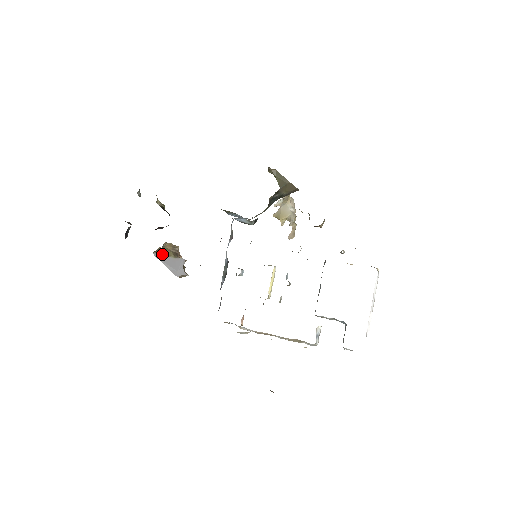
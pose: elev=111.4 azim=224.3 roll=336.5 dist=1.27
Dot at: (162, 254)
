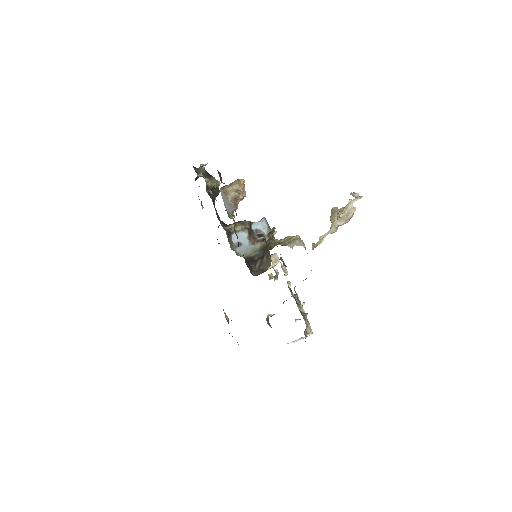
Dot at: (224, 194)
